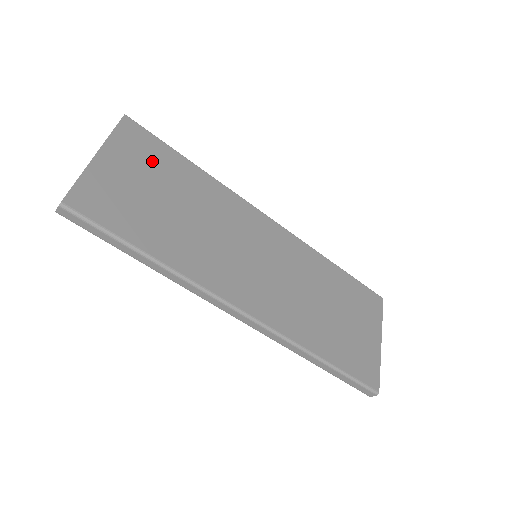
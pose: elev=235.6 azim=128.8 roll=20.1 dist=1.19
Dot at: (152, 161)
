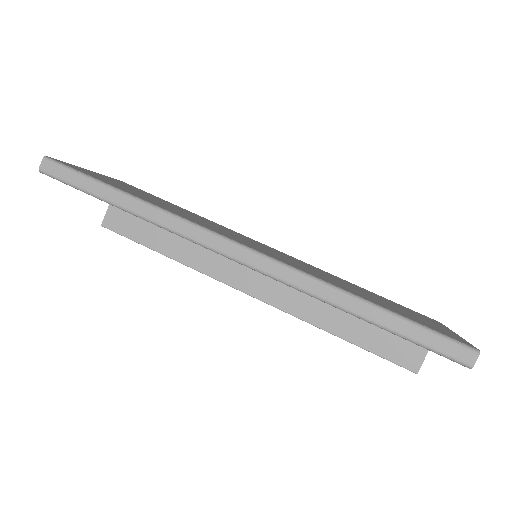
Dot at: (141, 191)
